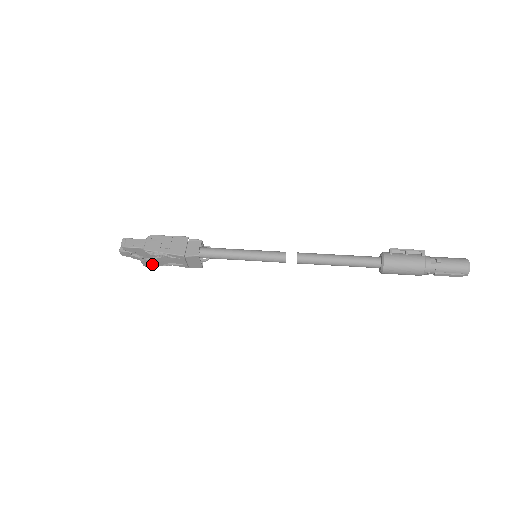
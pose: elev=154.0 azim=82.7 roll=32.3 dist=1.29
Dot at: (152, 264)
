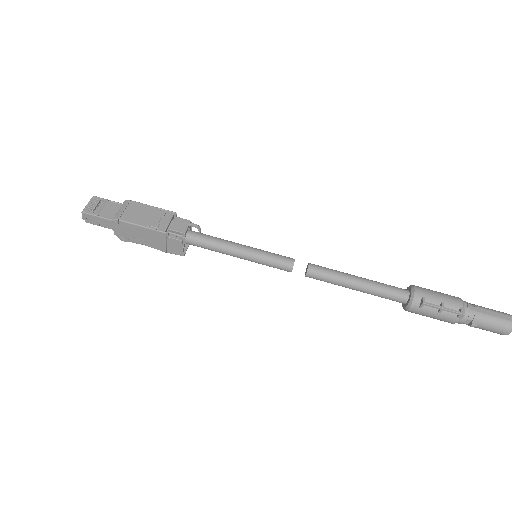
Dot at: occluded
